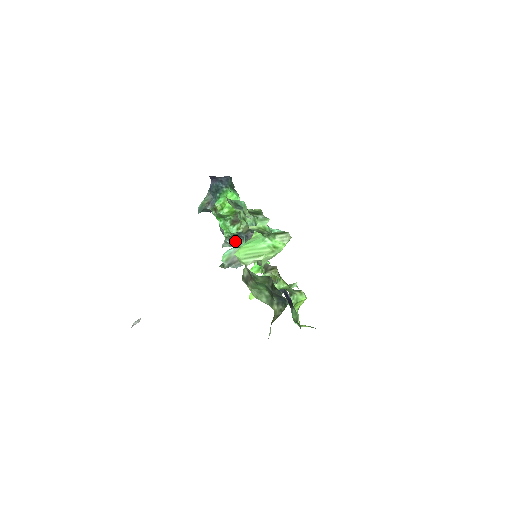
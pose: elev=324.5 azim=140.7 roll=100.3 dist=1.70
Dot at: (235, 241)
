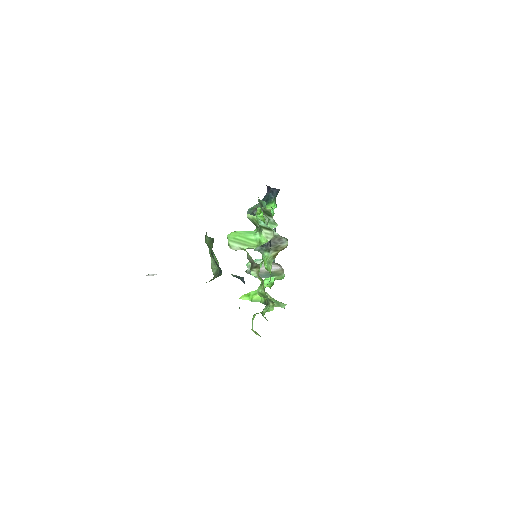
Dot at: (261, 249)
